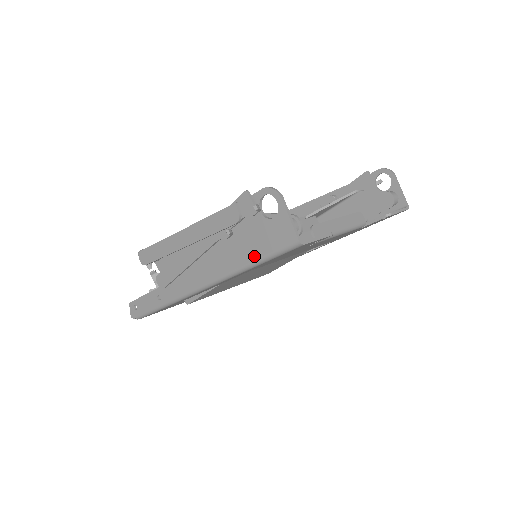
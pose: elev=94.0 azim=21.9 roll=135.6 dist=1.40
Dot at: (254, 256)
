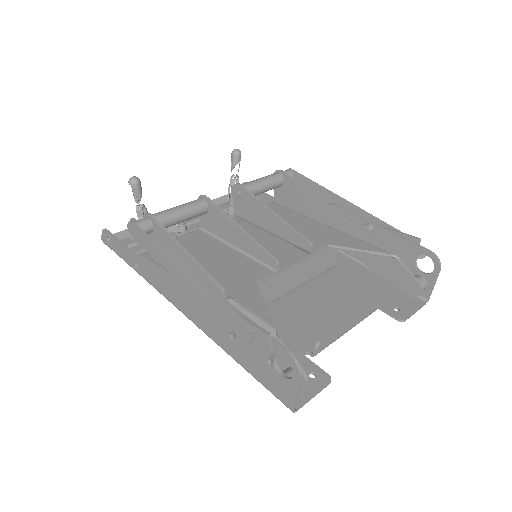
Dot at: (246, 366)
